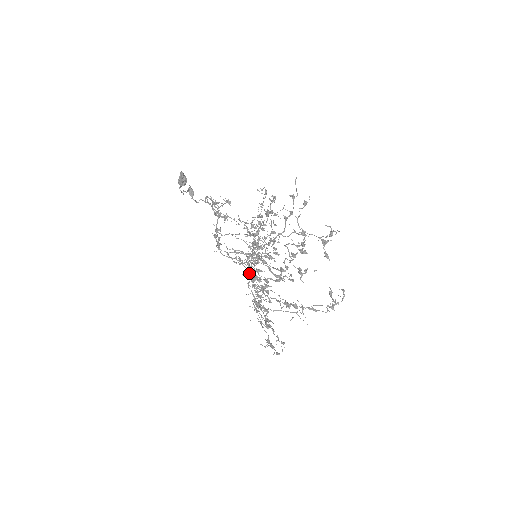
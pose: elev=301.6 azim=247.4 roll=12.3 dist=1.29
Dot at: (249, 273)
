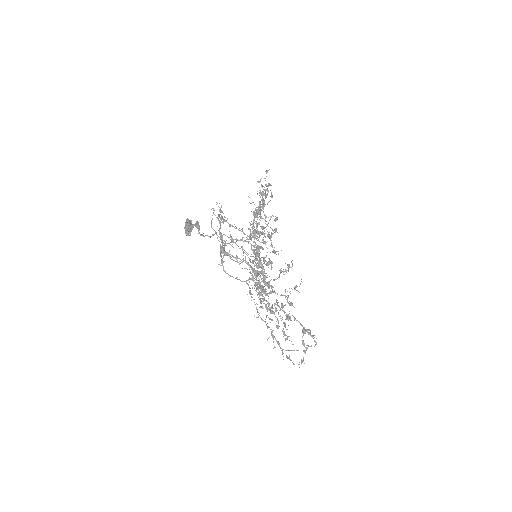
Dot at: (249, 260)
